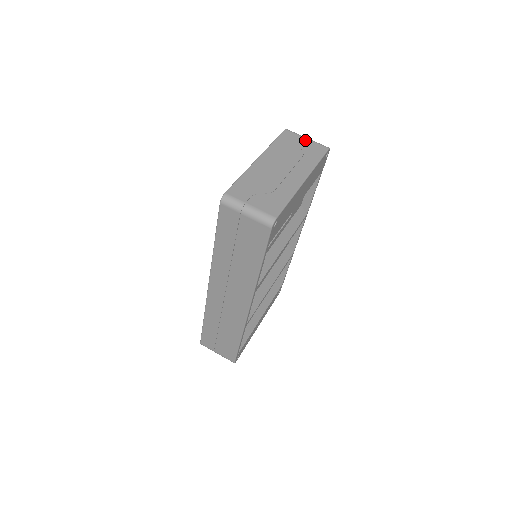
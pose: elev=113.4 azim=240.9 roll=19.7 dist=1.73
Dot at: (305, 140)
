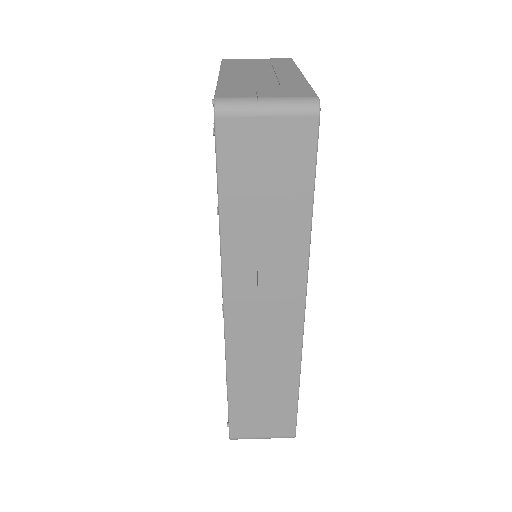
Dot at: (257, 59)
